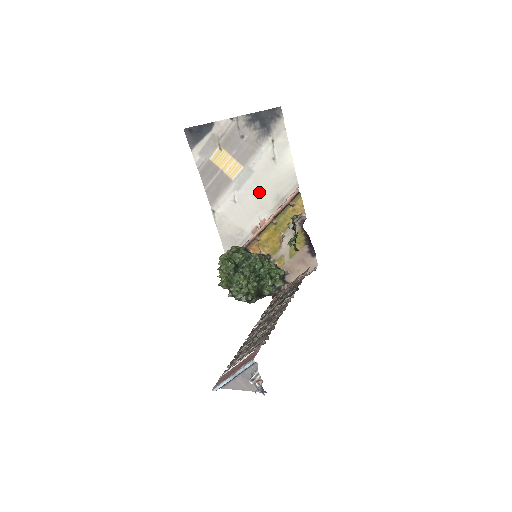
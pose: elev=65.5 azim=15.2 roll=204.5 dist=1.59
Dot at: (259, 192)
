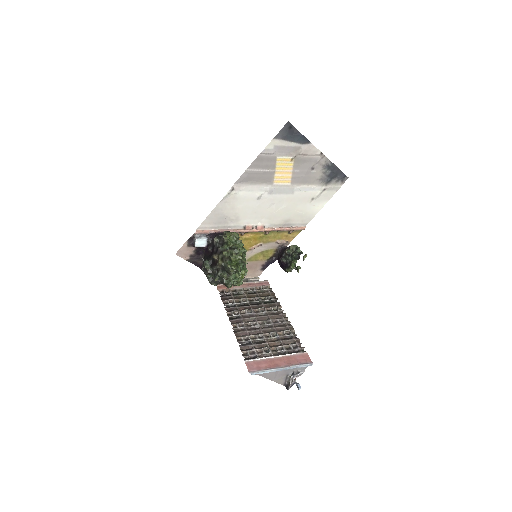
Dot at: (281, 208)
